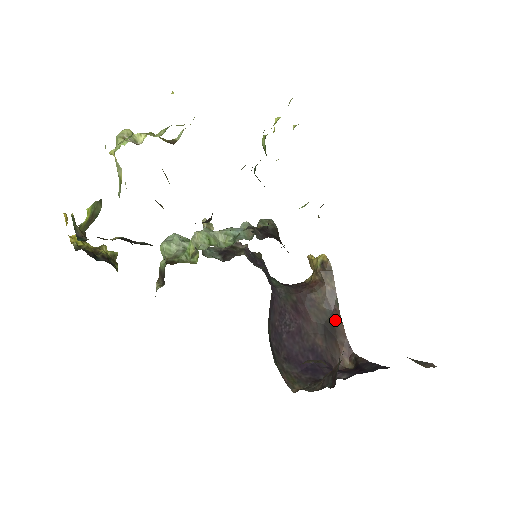
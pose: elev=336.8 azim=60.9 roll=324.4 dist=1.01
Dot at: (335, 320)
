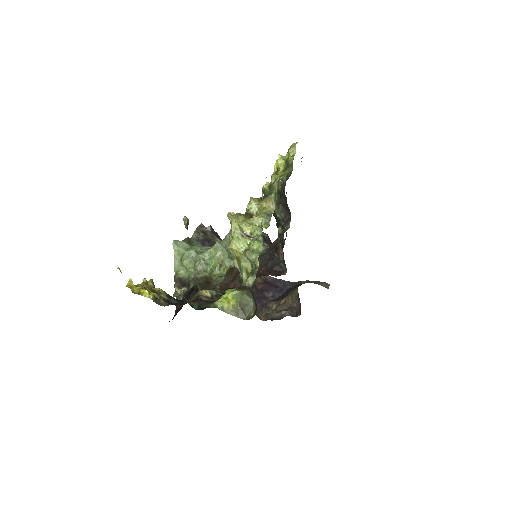
Dot at: occluded
